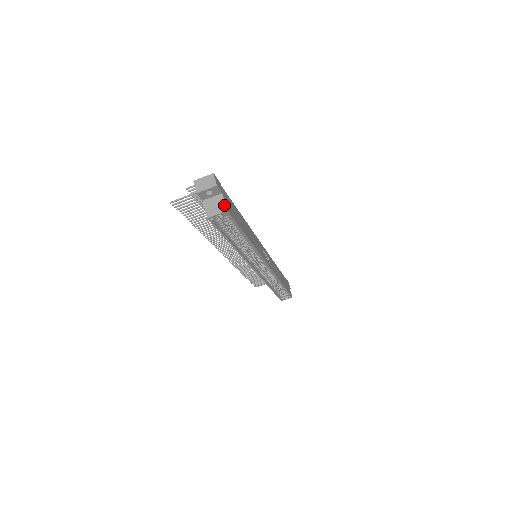
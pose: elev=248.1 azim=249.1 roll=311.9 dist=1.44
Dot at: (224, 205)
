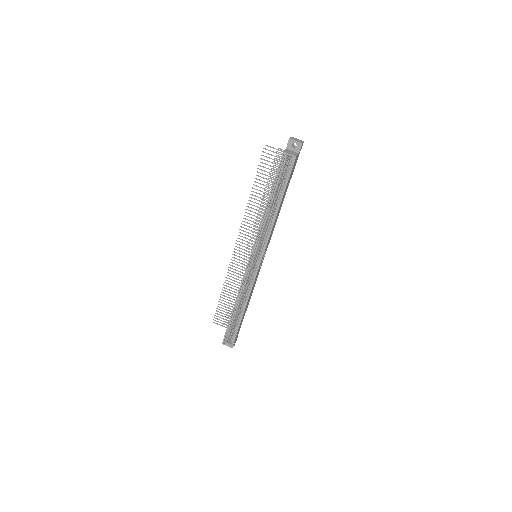
Dot at: (296, 155)
